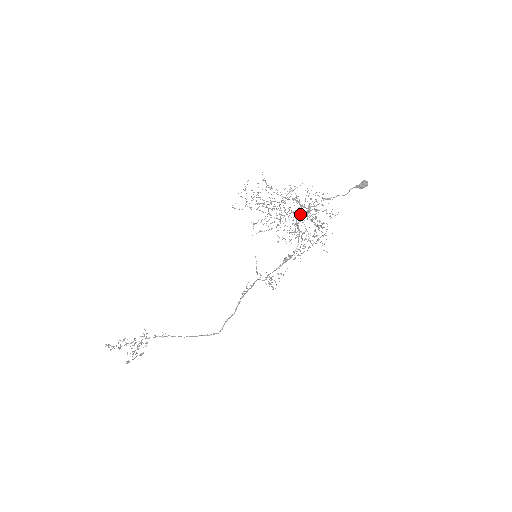
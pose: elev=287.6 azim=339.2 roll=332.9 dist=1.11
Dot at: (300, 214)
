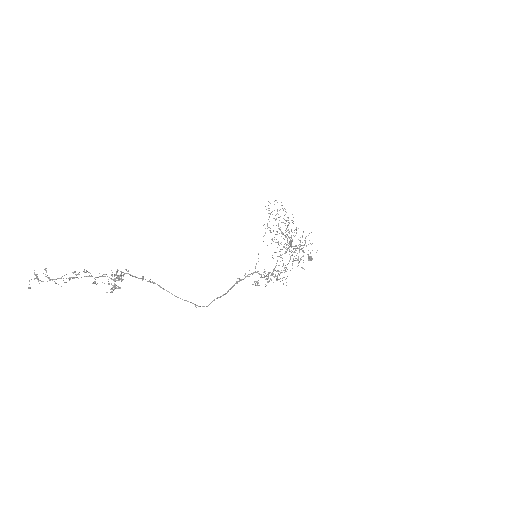
Dot at: (291, 244)
